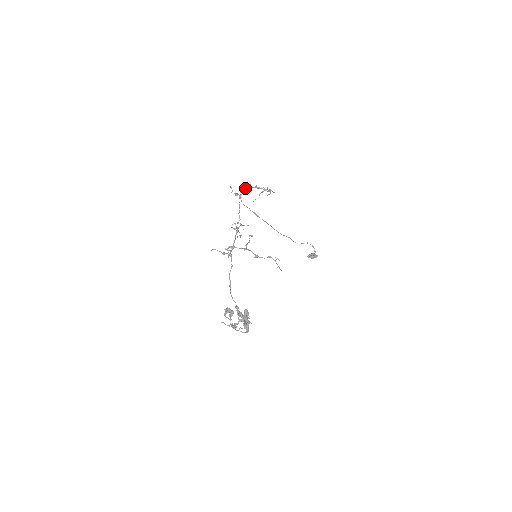
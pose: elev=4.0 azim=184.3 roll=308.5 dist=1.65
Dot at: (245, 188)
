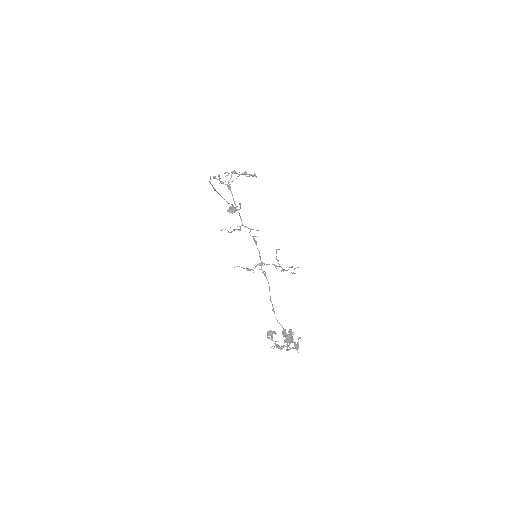
Dot at: occluded
